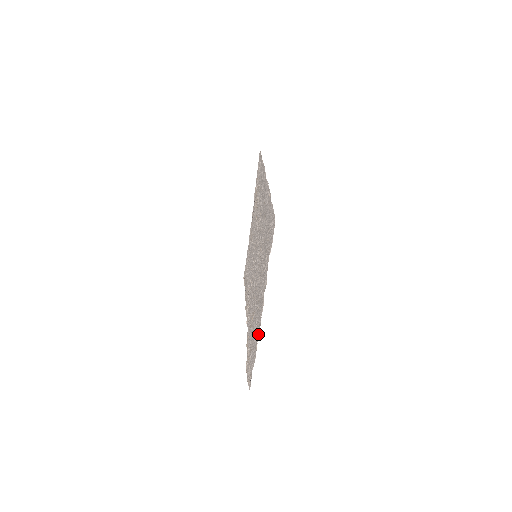
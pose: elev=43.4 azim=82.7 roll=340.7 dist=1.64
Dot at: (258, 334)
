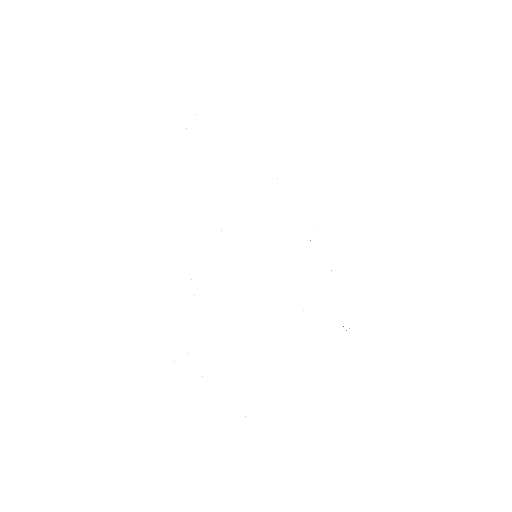
Dot at: occluded
